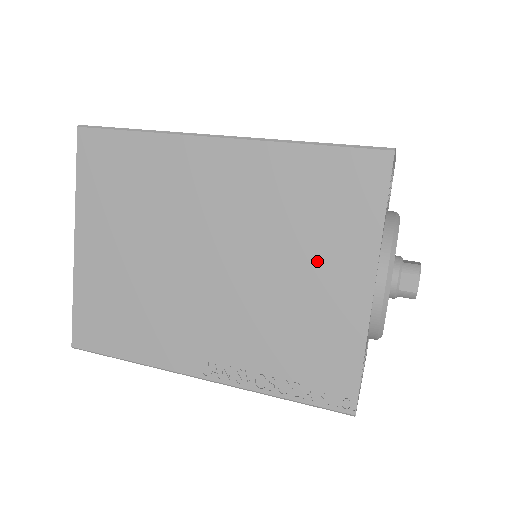
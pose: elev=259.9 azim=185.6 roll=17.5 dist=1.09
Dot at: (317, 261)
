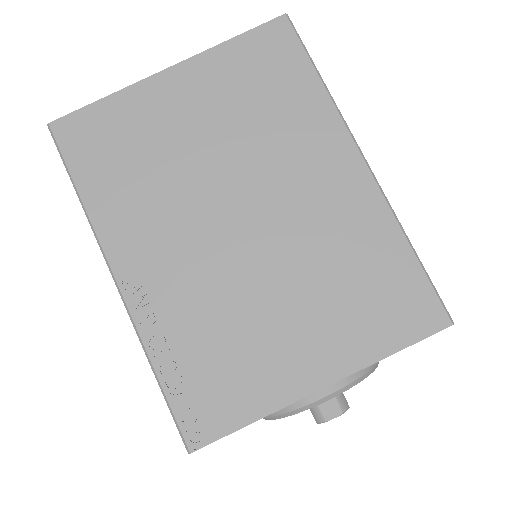
Dot at: (314, 320)
